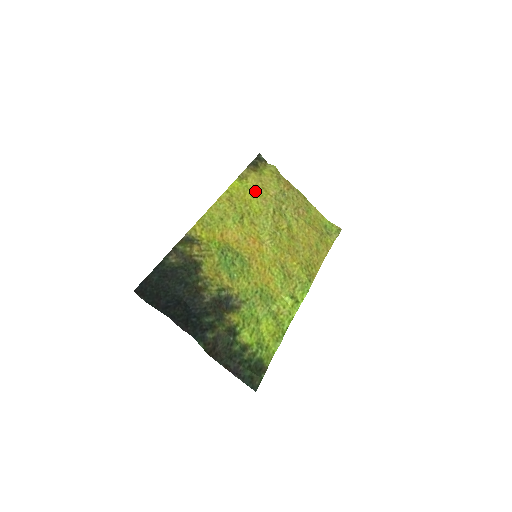
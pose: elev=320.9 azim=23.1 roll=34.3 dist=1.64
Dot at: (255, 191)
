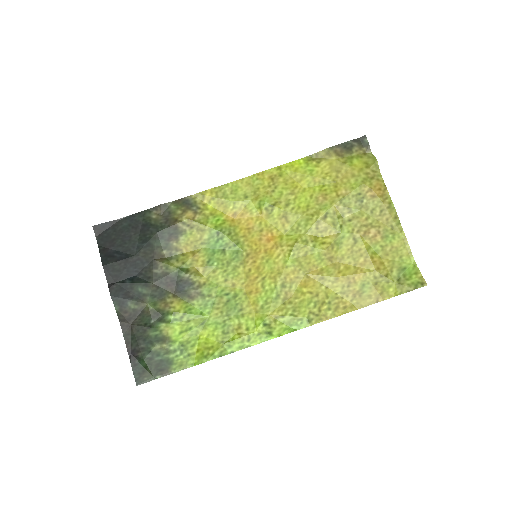
Dot at: (319, 181)
